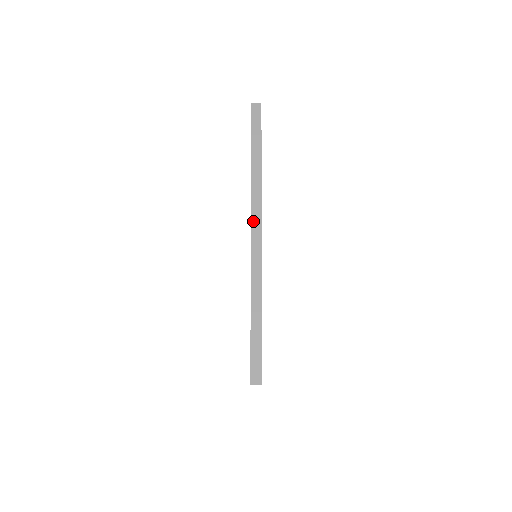
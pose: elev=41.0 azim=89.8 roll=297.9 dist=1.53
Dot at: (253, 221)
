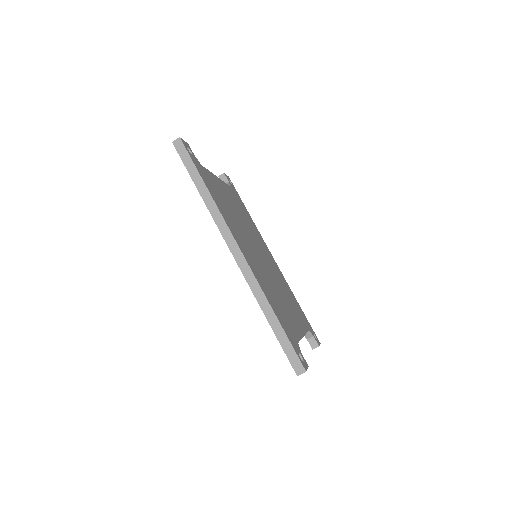
Dot at: (228, 243)
